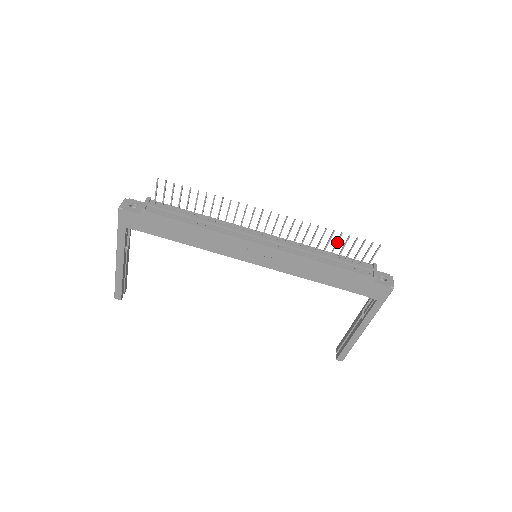
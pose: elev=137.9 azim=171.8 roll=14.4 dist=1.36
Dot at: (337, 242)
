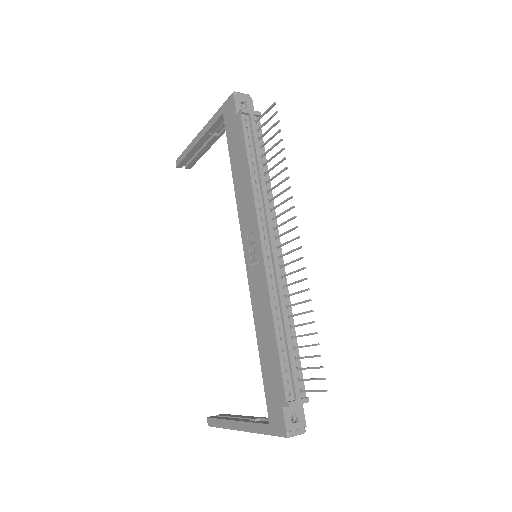
Dot at: (306, 334)
